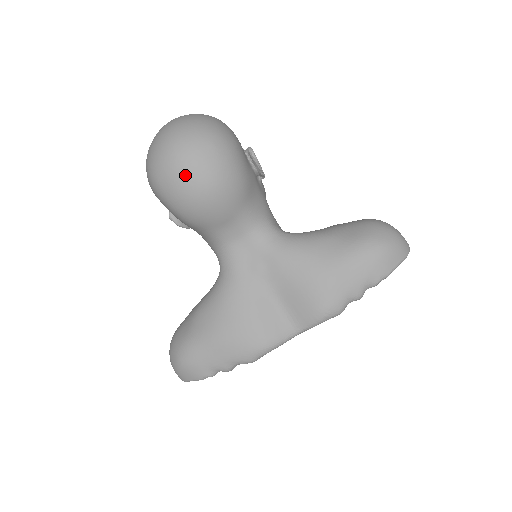
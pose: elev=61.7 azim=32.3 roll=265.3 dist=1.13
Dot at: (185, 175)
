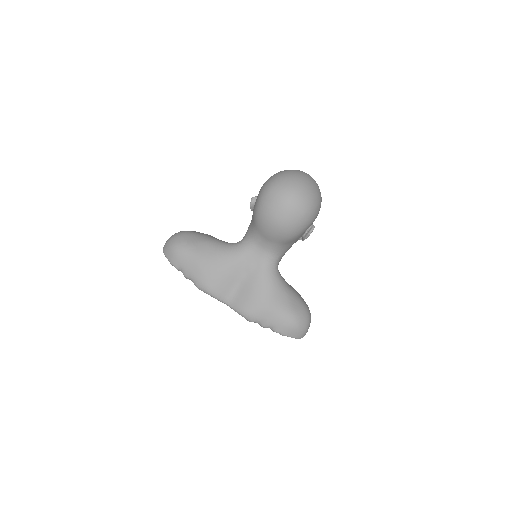
Dot at: (280, 209)
